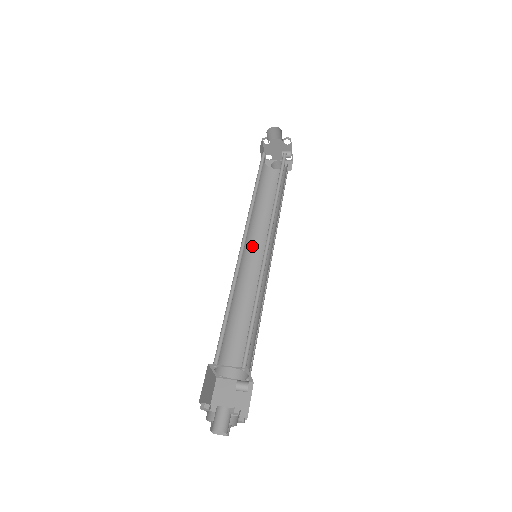
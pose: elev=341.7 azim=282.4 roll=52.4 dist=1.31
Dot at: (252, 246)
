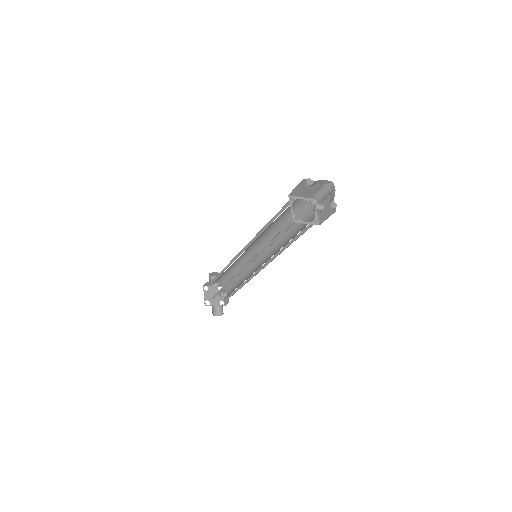
Dot at: occluded
